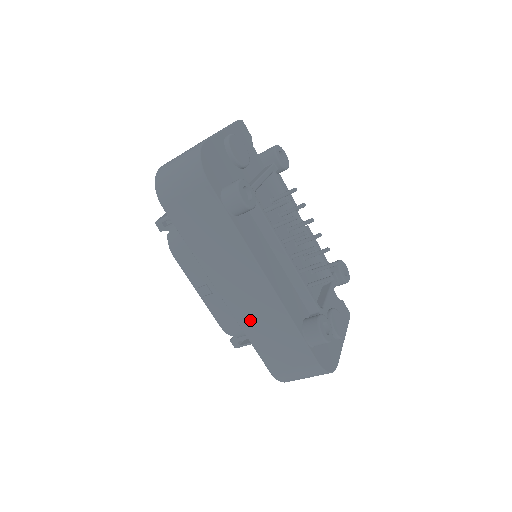
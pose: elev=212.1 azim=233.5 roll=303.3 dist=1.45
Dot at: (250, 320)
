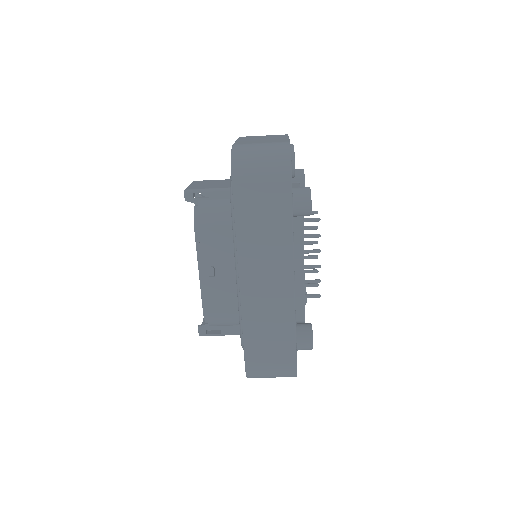
Dot at: (256, 311)
